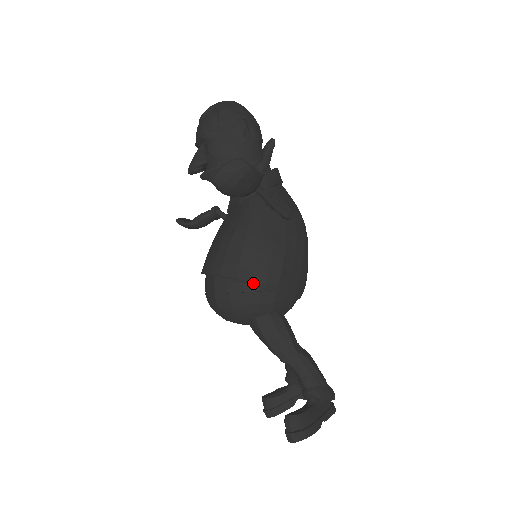
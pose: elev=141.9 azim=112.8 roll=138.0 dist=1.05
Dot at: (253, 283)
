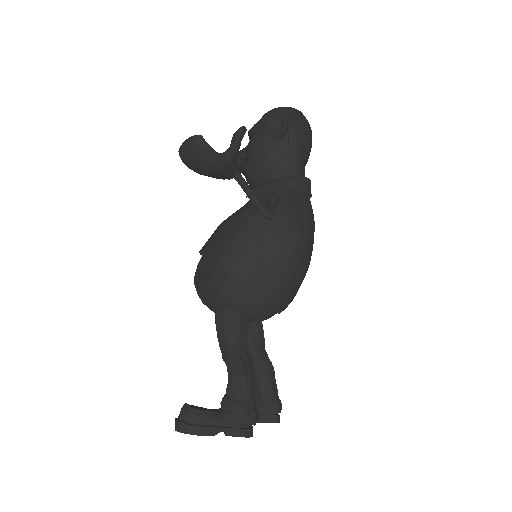
Dot at: (218, 270)
